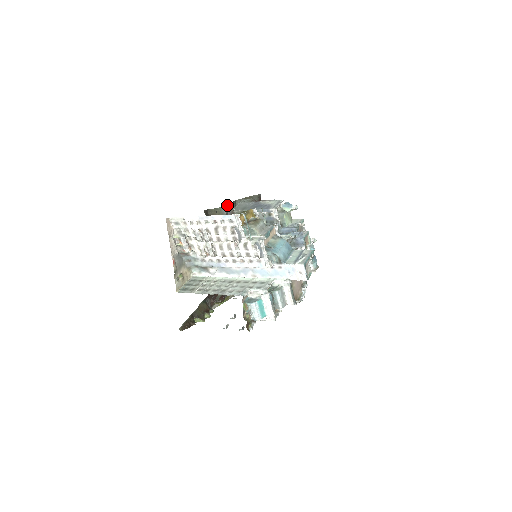
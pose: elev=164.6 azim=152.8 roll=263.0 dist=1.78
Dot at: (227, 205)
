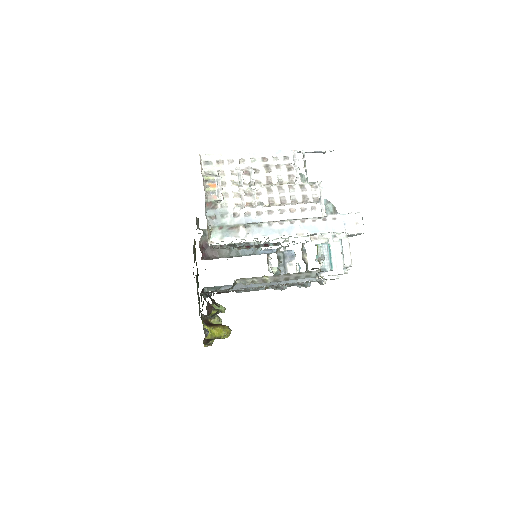
Dot at: occluded
